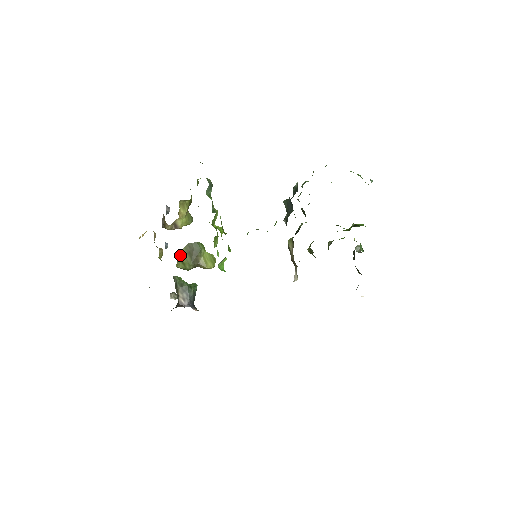
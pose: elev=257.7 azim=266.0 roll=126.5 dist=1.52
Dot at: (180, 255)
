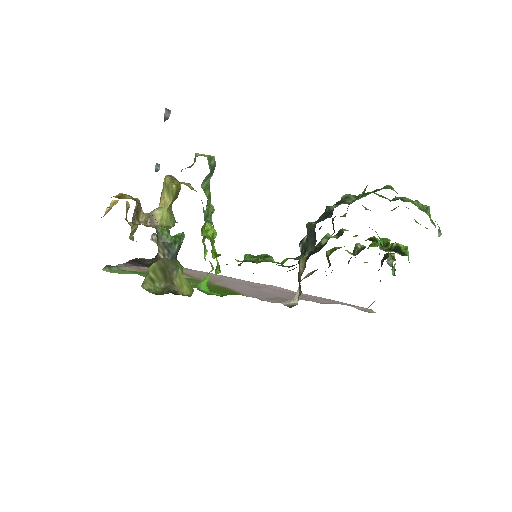
Dot at: (149, 270)
